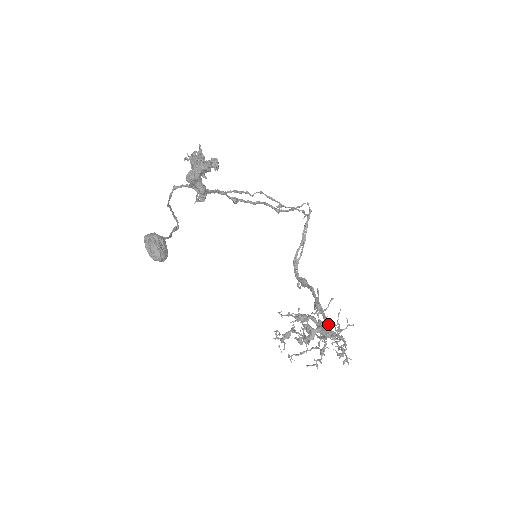
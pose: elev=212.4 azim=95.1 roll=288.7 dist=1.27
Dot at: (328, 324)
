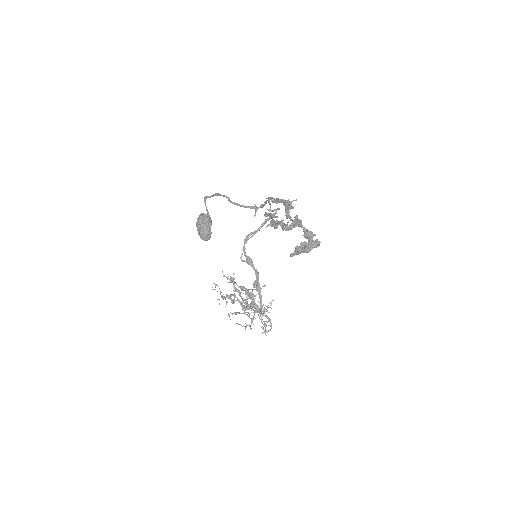
Dot at: (262, 305)
